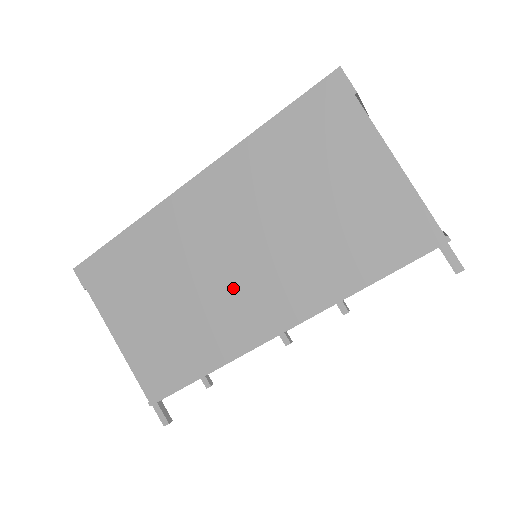
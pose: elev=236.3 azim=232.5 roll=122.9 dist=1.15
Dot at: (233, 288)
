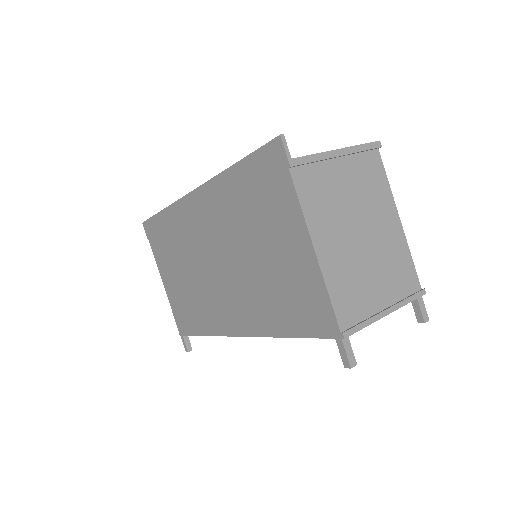
Dot at: (215, 287)
